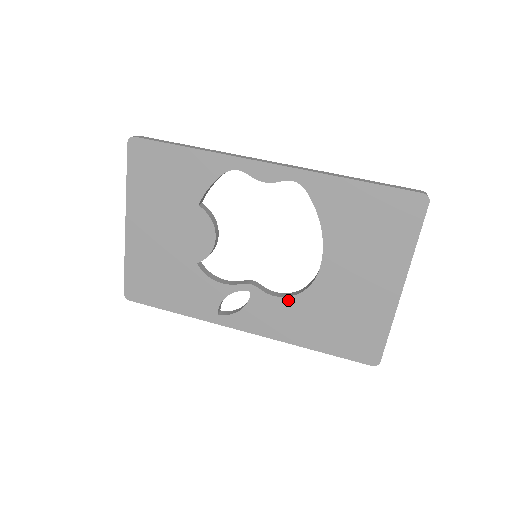
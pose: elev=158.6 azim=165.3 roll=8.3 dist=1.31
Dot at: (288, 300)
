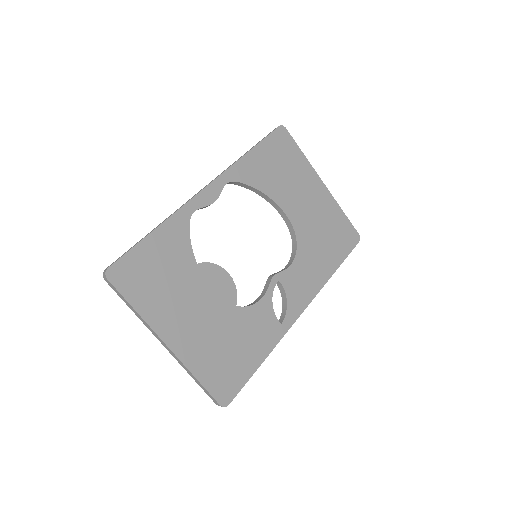
Dot at: (297, 258)
